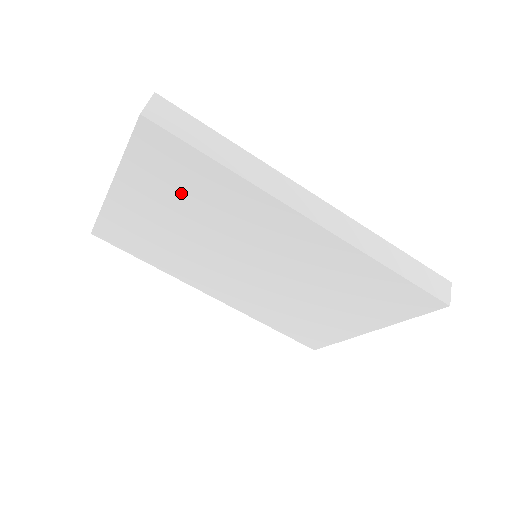
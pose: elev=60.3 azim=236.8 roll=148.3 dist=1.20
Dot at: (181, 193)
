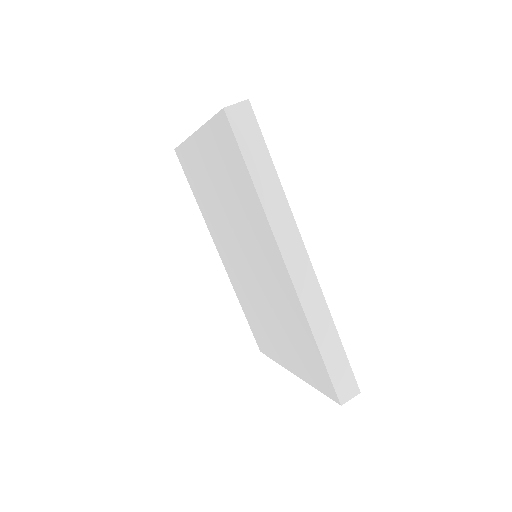
Dot at: (227, 176)
